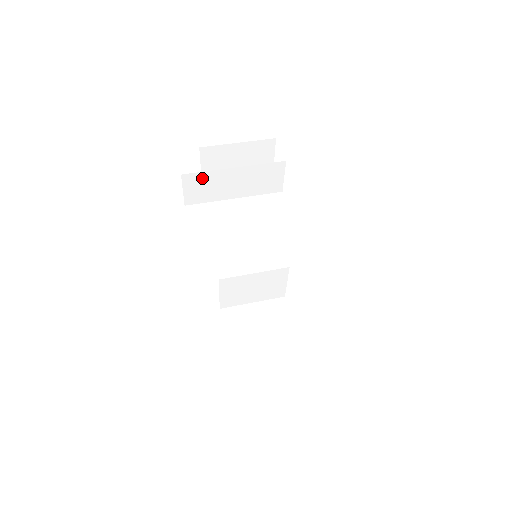
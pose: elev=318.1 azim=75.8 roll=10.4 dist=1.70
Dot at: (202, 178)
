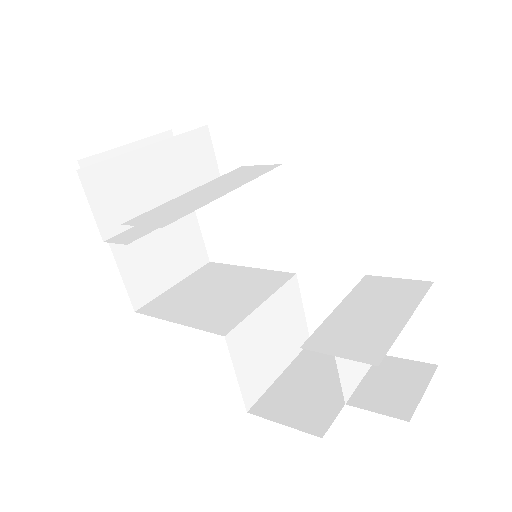
Dot at: (111, 174)
